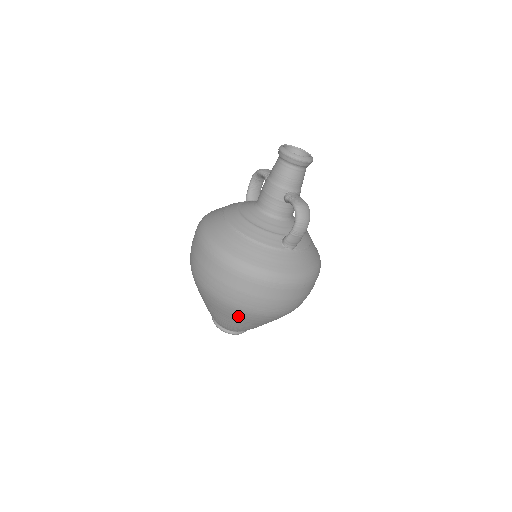
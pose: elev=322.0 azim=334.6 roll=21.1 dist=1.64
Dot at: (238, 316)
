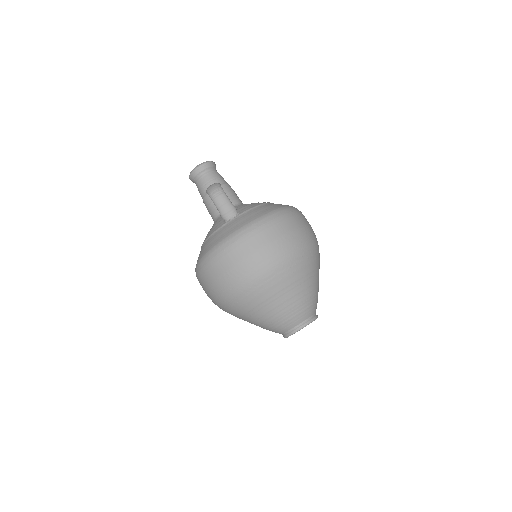
Dot at: (249, 301)
